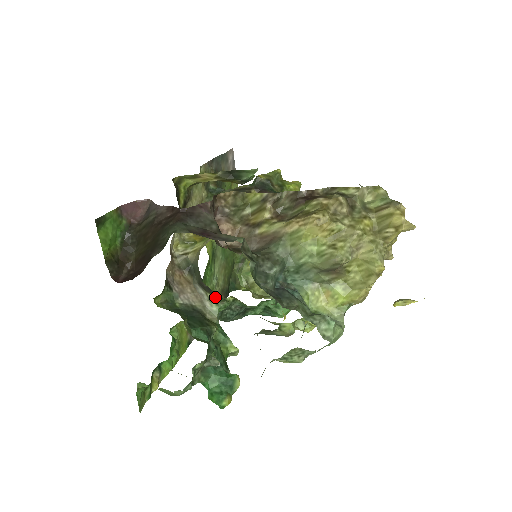
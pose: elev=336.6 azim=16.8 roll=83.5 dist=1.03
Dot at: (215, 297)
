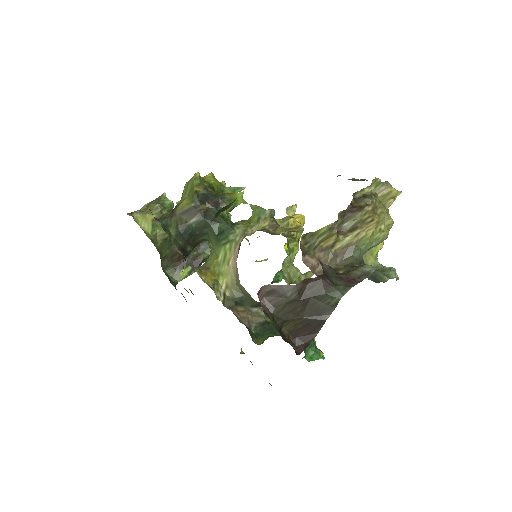
Dot at: occluded
